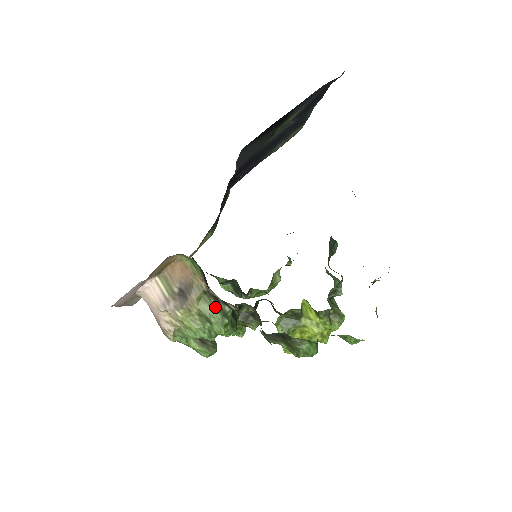
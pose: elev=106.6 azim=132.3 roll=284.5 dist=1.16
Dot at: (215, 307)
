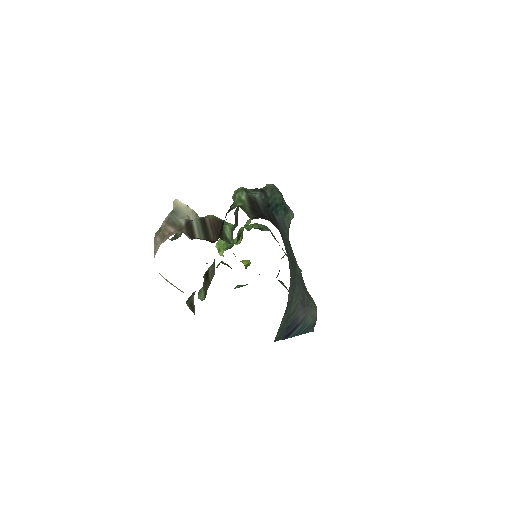
Dot at: occluded
